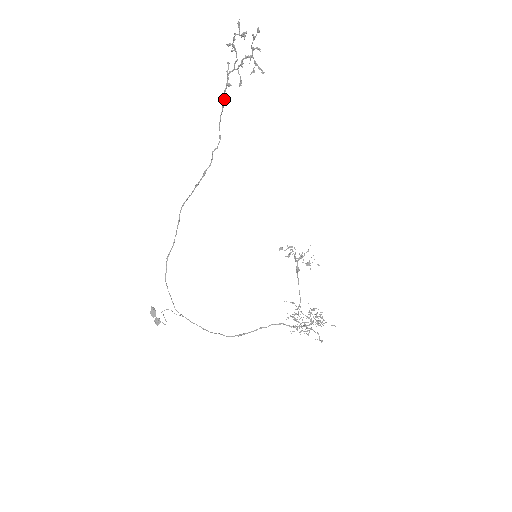
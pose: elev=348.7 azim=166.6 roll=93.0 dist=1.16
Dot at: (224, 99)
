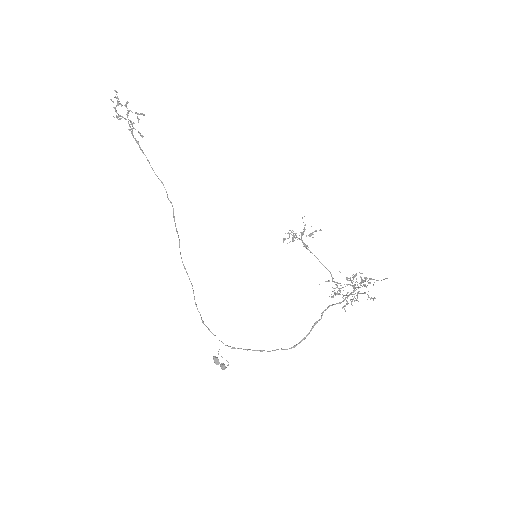
Dot at: occluded
